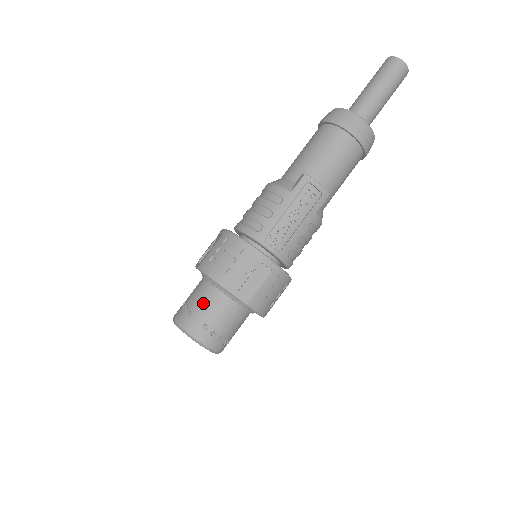
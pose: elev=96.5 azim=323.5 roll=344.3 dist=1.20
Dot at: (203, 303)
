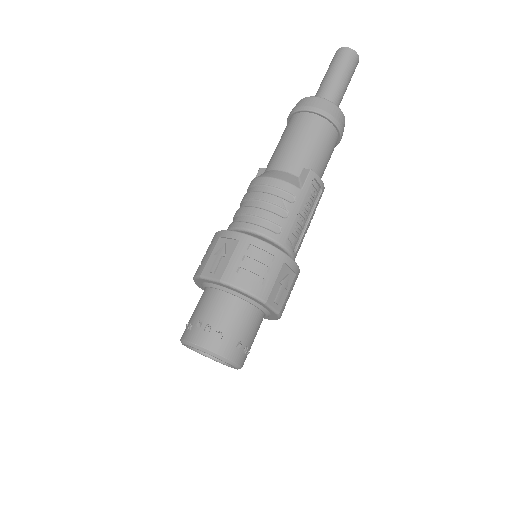
Dot at: (233, 320)
